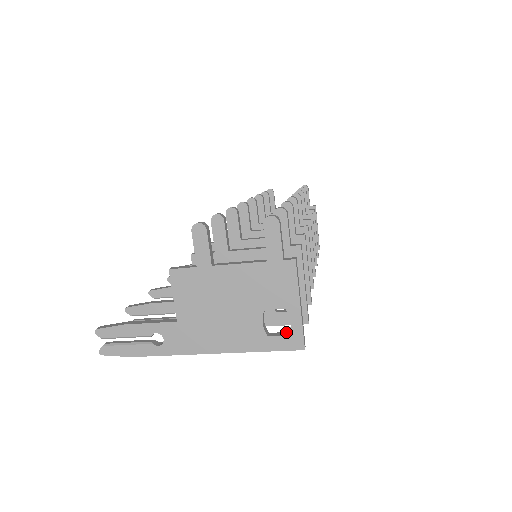
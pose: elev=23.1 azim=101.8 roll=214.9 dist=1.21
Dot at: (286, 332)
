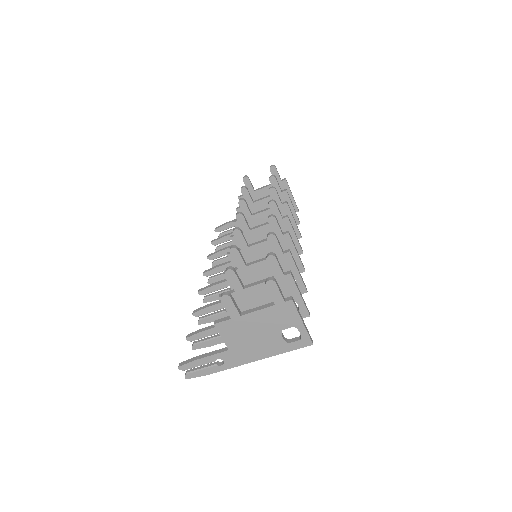
Dot at: (298, 337)
